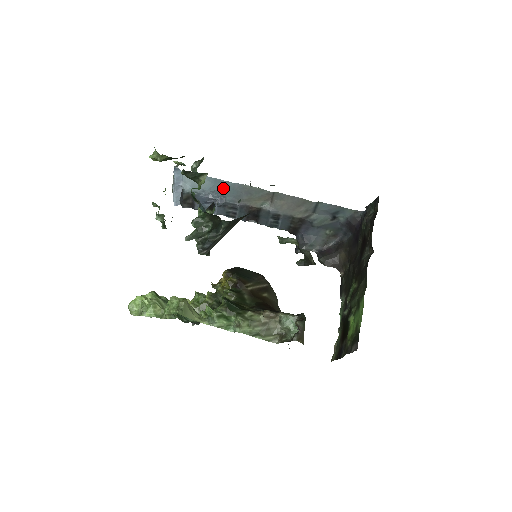
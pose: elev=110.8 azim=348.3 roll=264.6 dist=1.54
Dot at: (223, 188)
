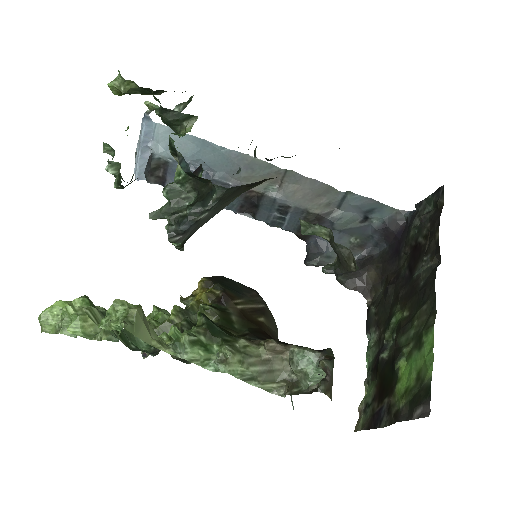
Dot at: (213, 156)
